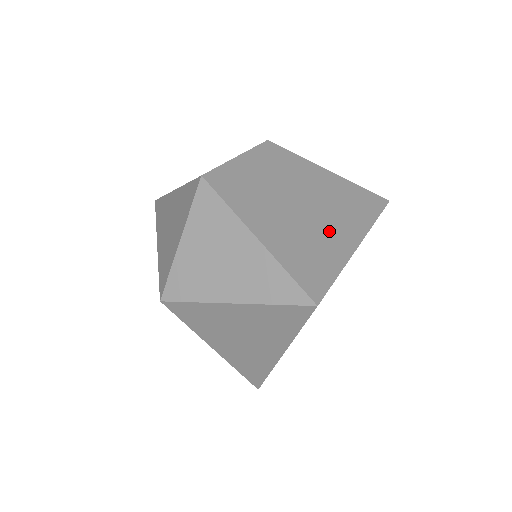
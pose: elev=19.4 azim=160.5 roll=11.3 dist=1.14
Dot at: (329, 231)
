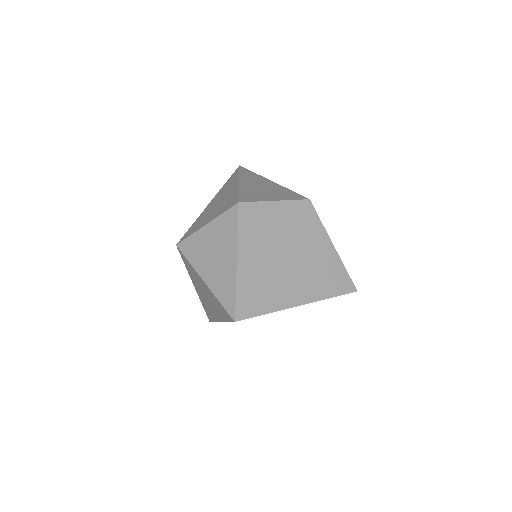
Dot at: (289, 285)
